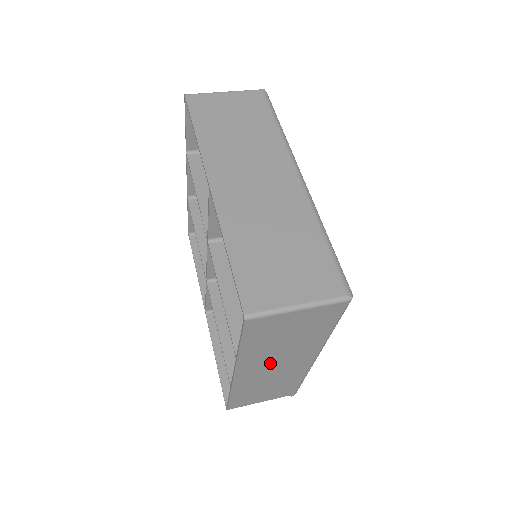
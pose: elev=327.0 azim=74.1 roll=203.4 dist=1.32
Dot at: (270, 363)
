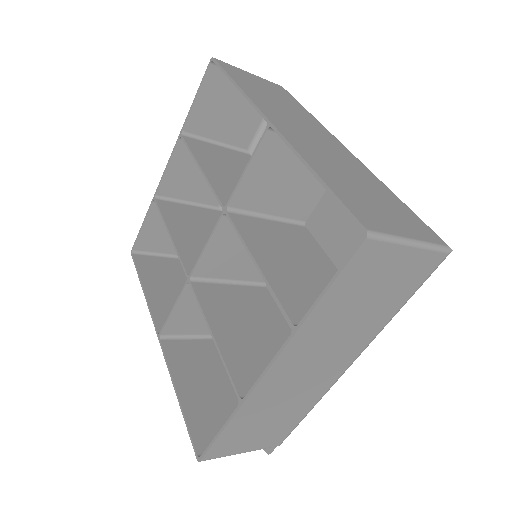
Dot at: (313, 357)
